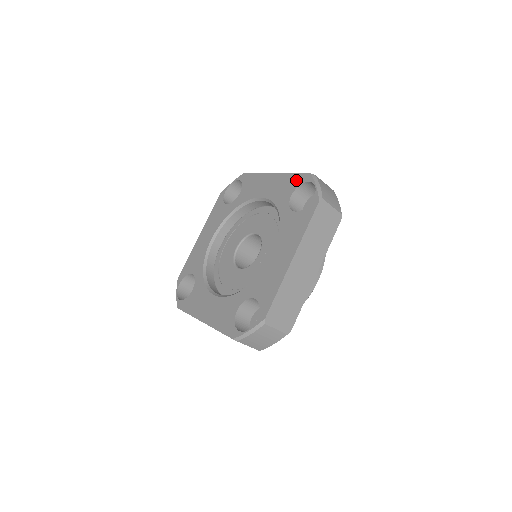
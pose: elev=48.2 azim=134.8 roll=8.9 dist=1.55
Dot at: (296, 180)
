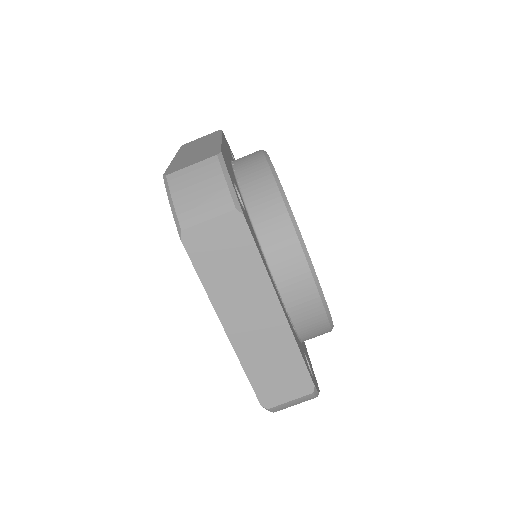
Dot at: occluded
